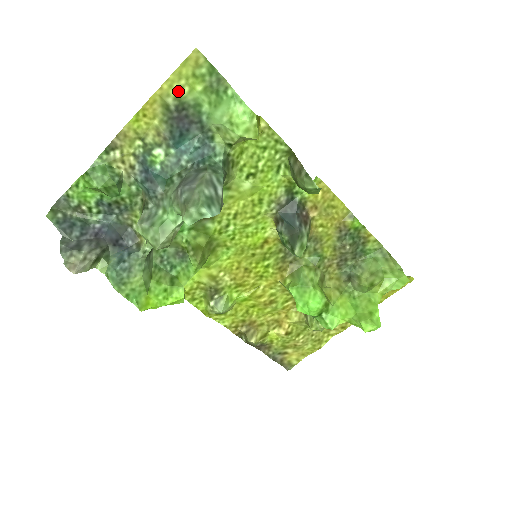
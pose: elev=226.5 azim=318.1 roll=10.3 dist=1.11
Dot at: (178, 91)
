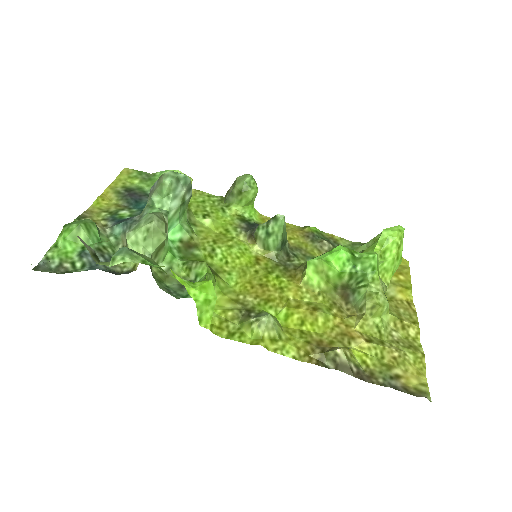
Dot at: (122, 185)
